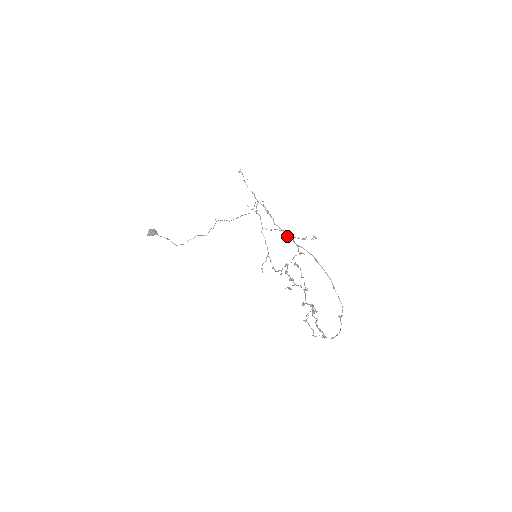
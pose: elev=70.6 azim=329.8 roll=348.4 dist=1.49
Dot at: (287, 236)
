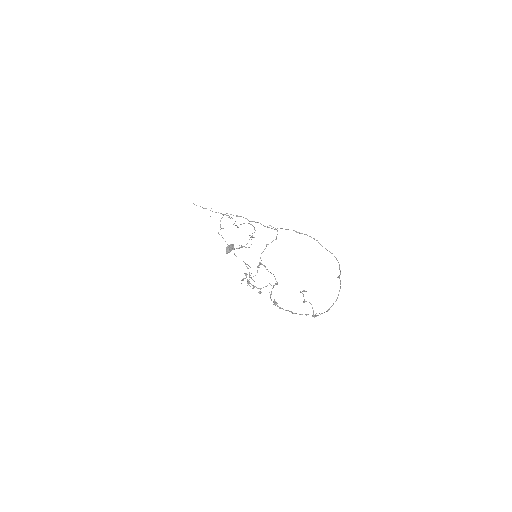
Dot at: (264, 226)
